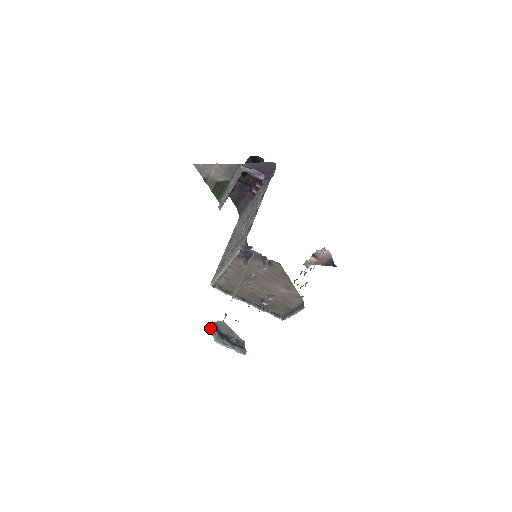
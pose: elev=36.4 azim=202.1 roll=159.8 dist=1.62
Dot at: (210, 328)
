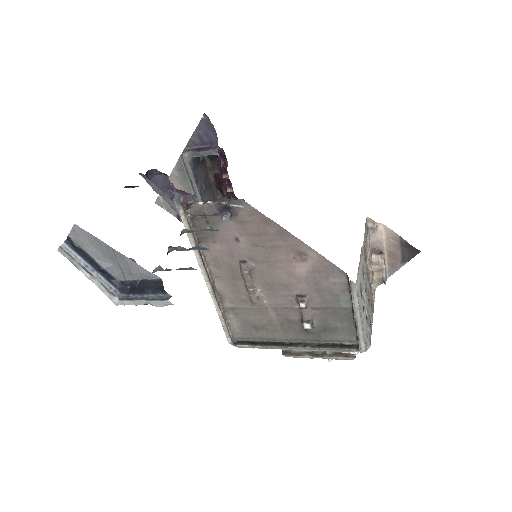
Dot at: (66, 253)
